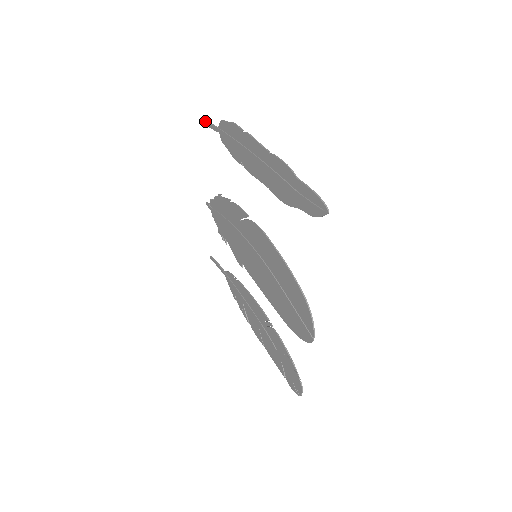
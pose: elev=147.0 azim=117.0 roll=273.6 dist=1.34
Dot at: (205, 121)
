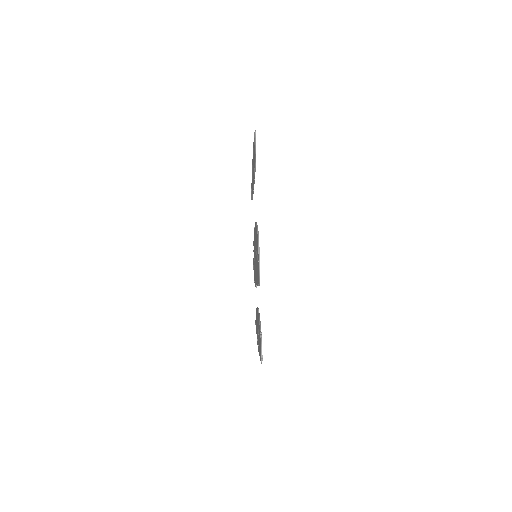
Dot at: occluded
